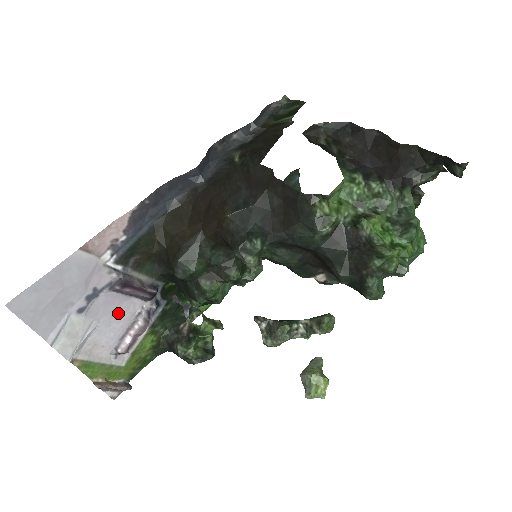
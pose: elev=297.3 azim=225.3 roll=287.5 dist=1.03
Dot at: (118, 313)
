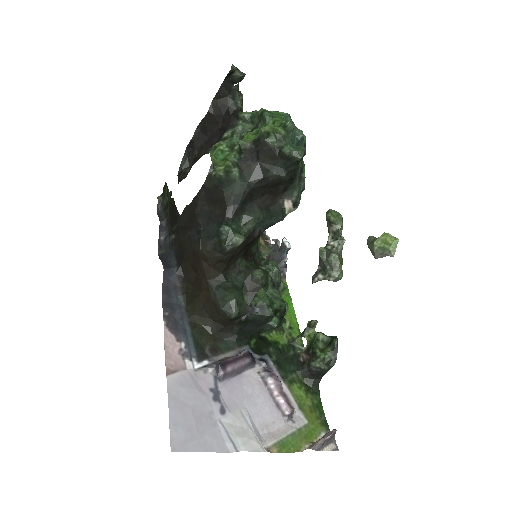
Dot at: (249, 391)
